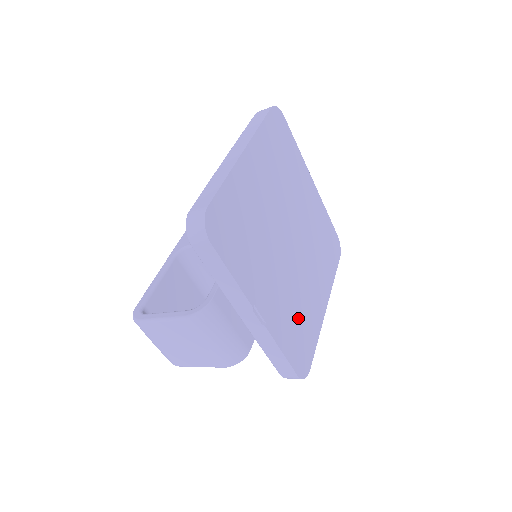
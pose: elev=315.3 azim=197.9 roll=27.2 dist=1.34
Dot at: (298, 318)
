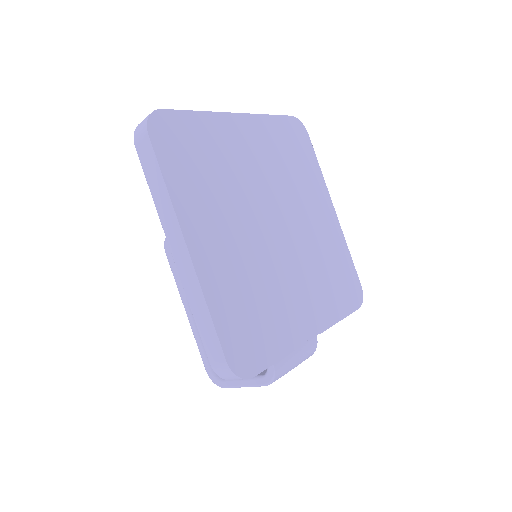
Dot at: (329, 271)
